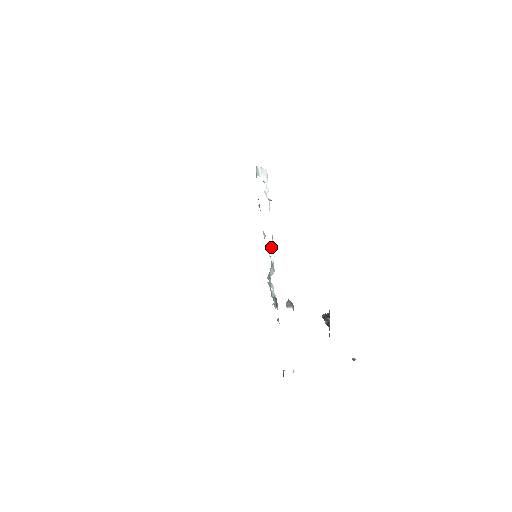
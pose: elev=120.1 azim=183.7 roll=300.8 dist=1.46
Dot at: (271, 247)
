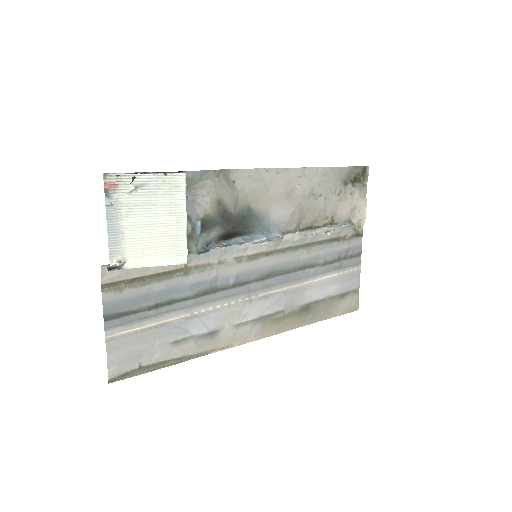
Dot at: (268, 239)
